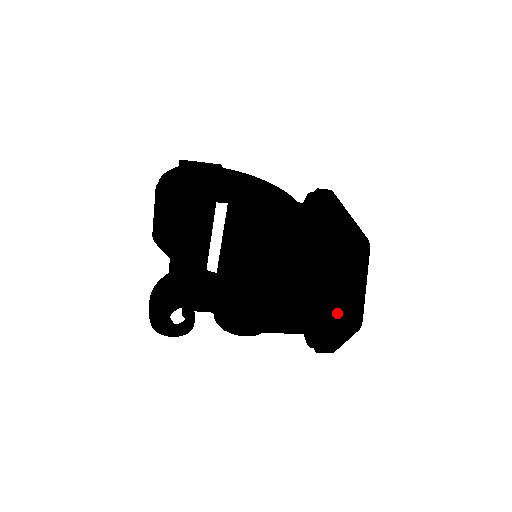
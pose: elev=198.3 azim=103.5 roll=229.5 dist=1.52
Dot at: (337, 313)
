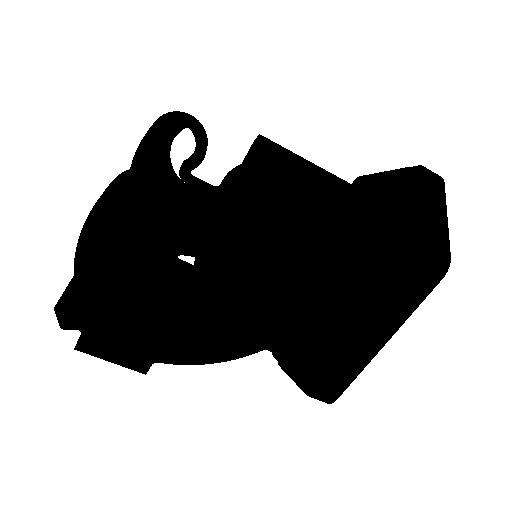
Dot at: occluded
